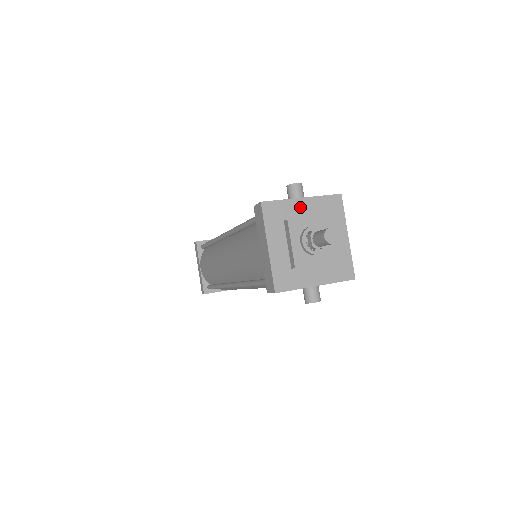
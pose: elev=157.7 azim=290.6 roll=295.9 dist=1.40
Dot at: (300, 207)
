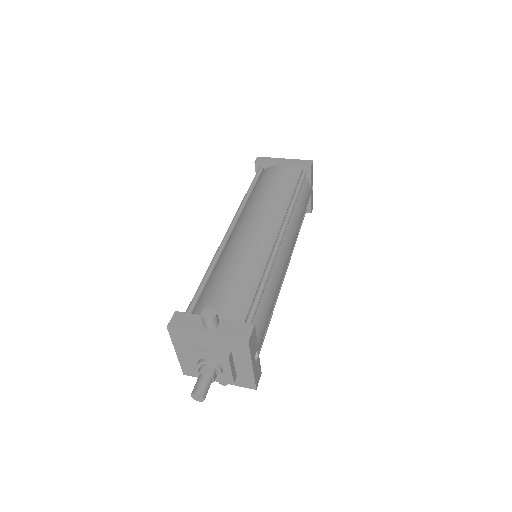
Dot at: (204, 339)
